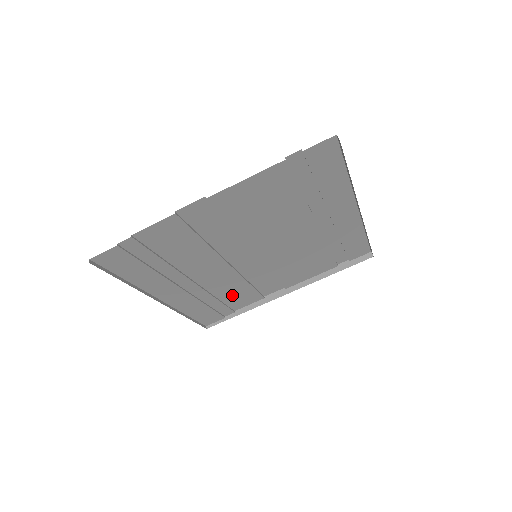
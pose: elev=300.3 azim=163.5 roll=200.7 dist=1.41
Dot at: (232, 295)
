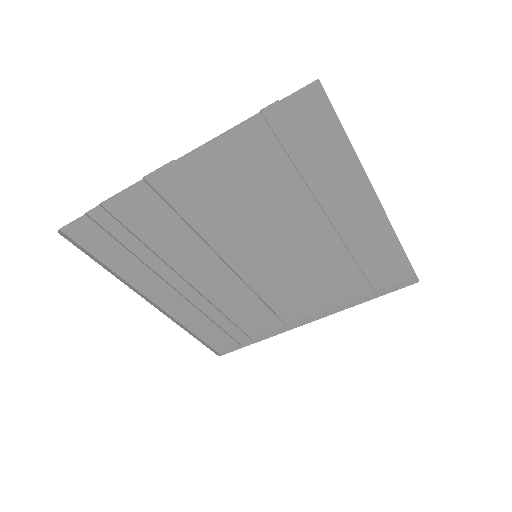
Dot at: (242, 313)
